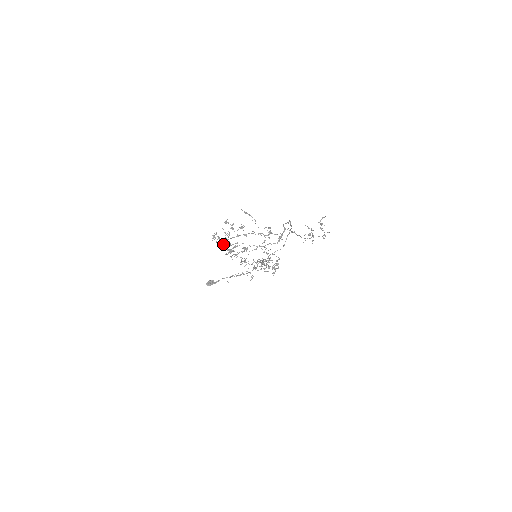
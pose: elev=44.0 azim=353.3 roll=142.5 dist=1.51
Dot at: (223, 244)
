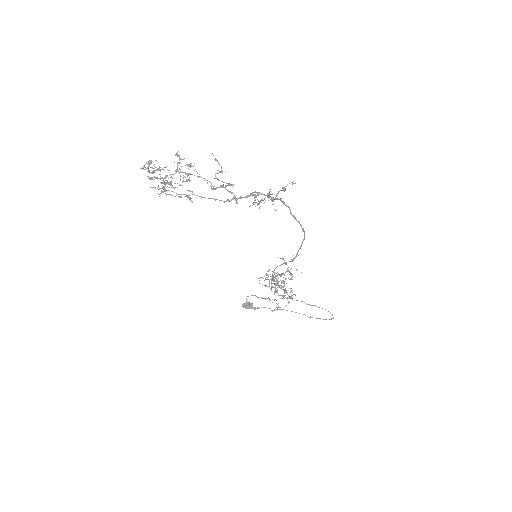
Dot at: occluded
